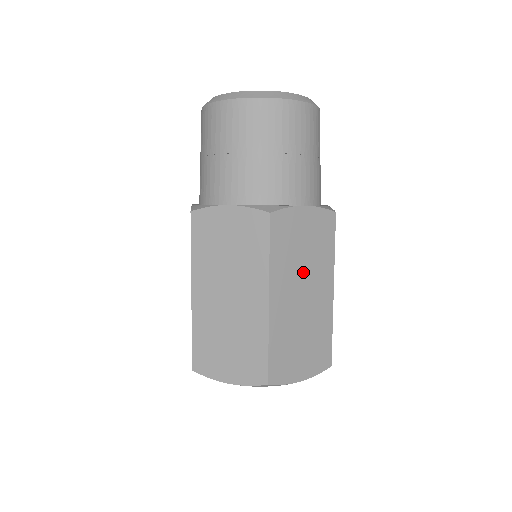
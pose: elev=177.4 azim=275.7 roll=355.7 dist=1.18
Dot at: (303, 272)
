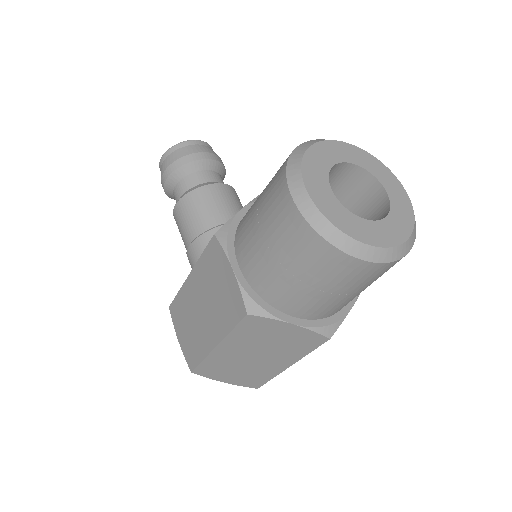
Dot at: occluded
